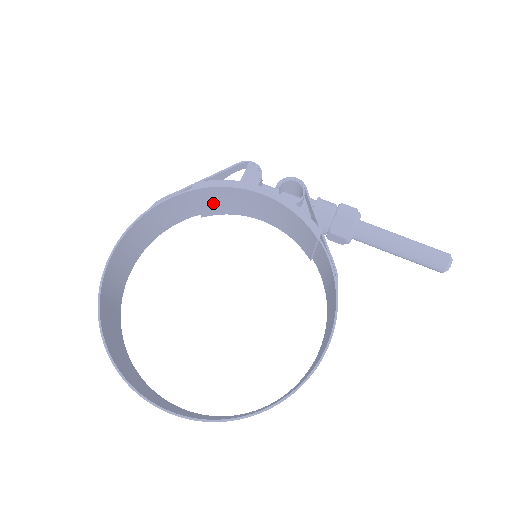
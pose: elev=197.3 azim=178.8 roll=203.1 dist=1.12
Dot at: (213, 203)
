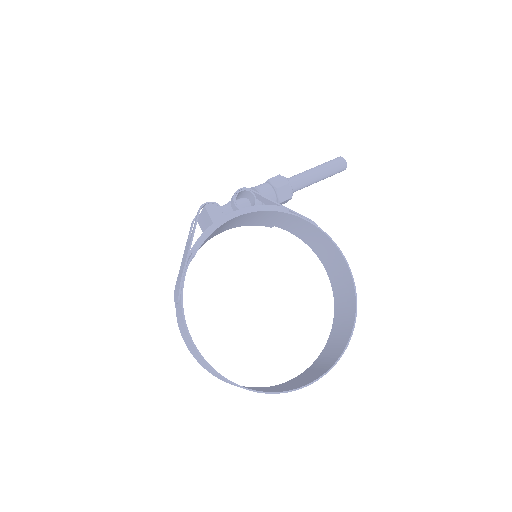
Dot at: occluded
